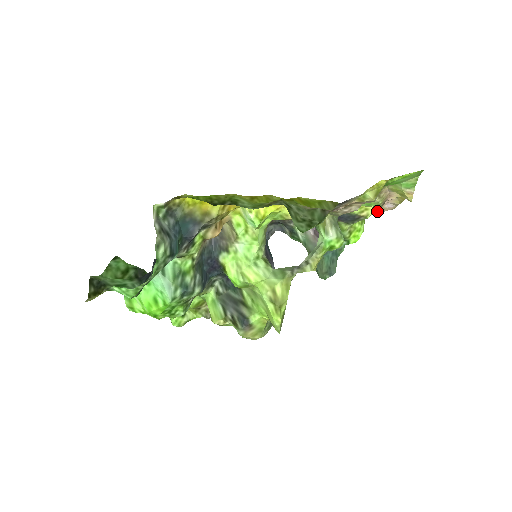
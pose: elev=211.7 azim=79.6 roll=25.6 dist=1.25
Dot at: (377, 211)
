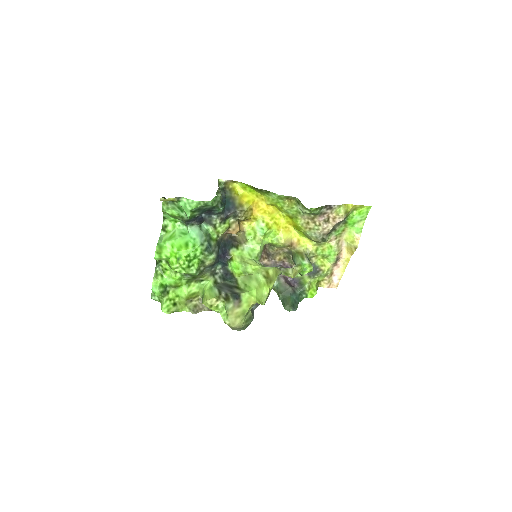
Dot at: (328, 279)
